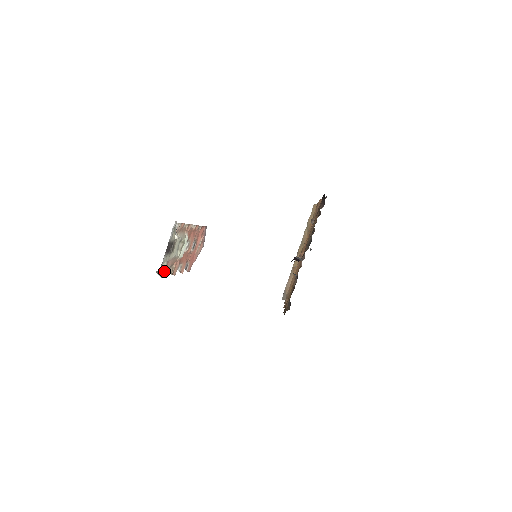
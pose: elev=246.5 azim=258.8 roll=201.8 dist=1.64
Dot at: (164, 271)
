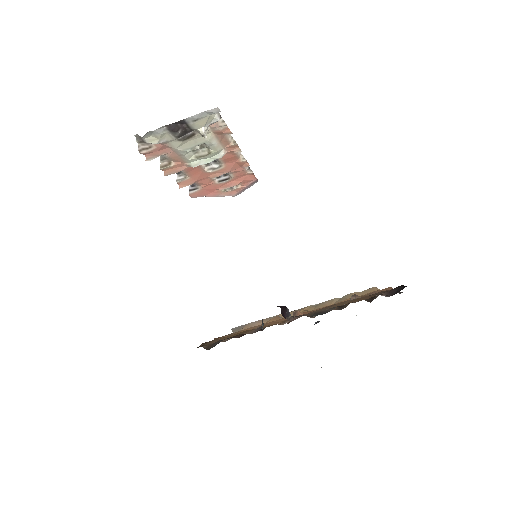
Dot at: (150, 149)
